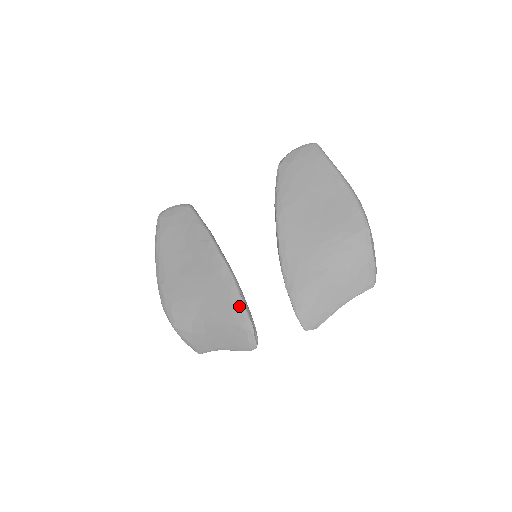
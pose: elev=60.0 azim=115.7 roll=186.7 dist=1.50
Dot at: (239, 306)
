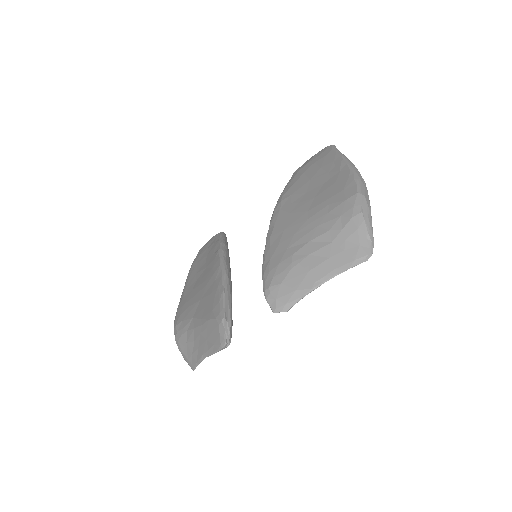
Dot at: (219, 298)
